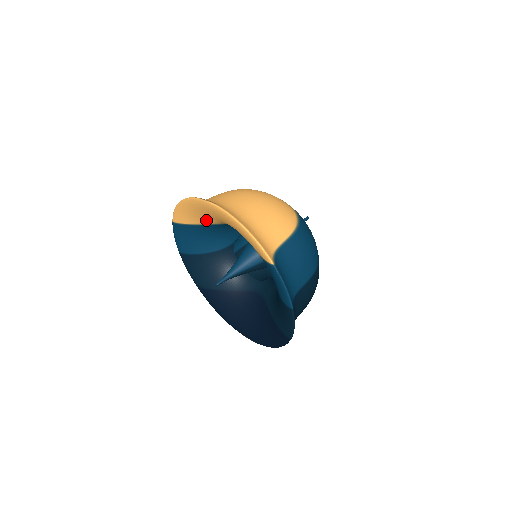
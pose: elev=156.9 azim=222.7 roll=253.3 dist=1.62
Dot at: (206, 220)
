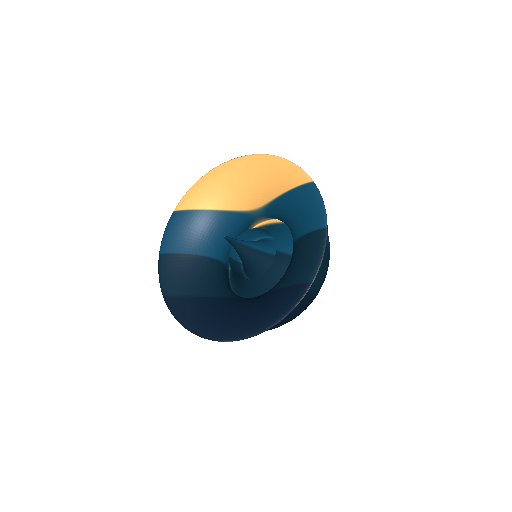
Dot at: (221, 200)
